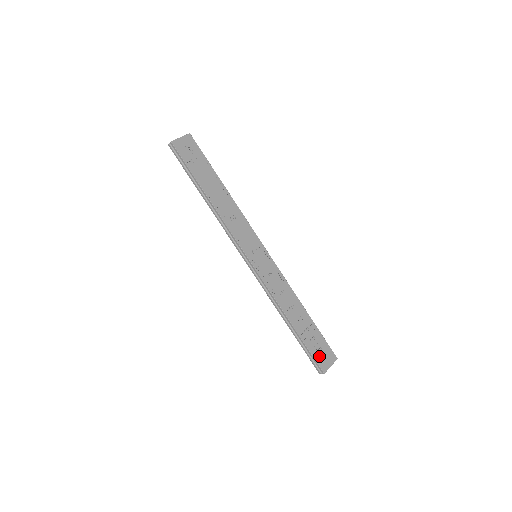
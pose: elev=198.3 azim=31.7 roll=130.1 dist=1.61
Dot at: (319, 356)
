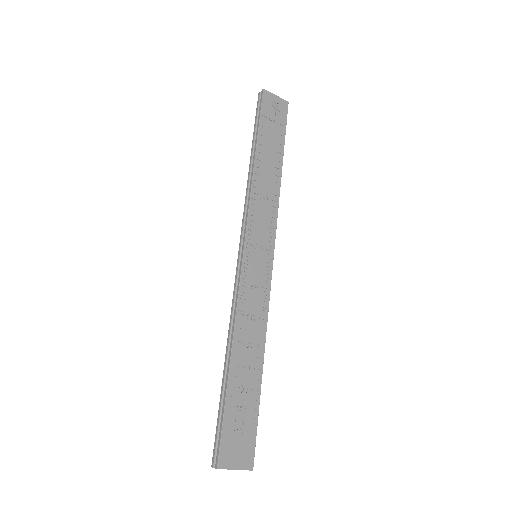
Dot at: (231, 438)
